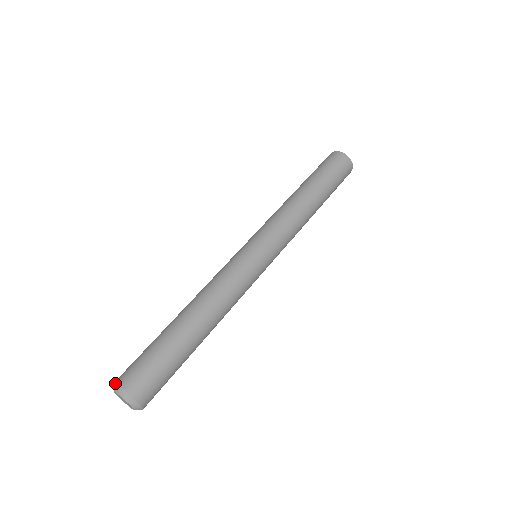
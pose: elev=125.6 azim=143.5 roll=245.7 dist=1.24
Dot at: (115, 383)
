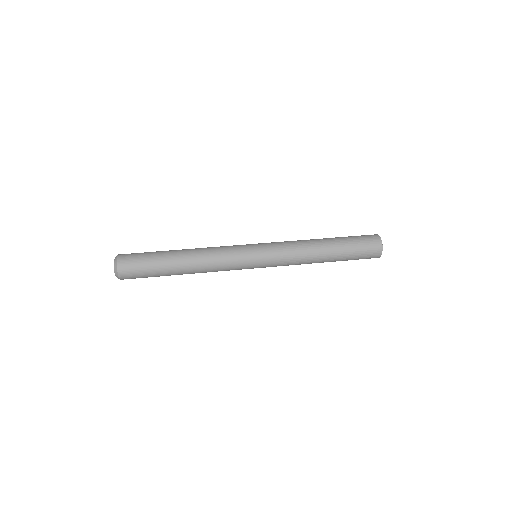
Dot at: occluded
